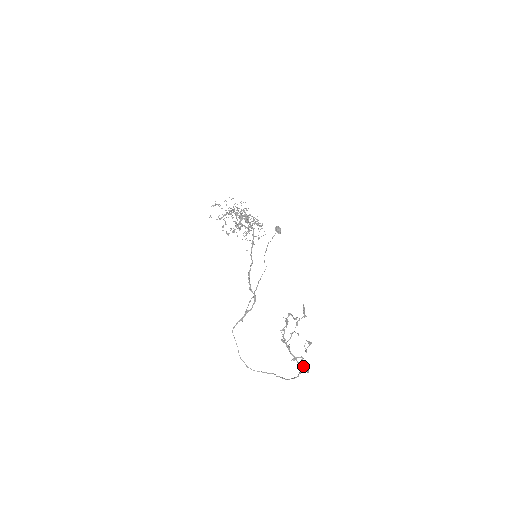
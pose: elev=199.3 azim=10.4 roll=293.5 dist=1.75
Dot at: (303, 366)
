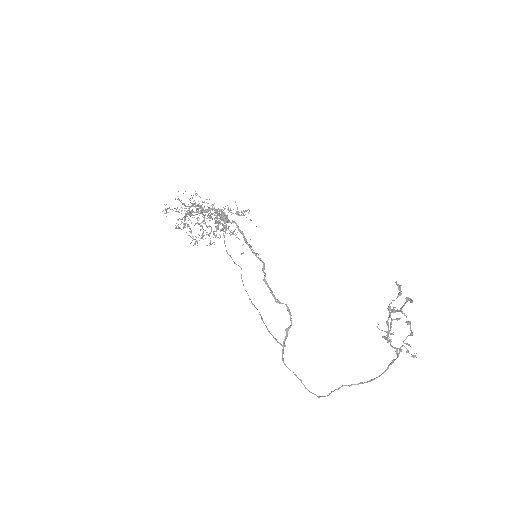
Dot at: occluded
